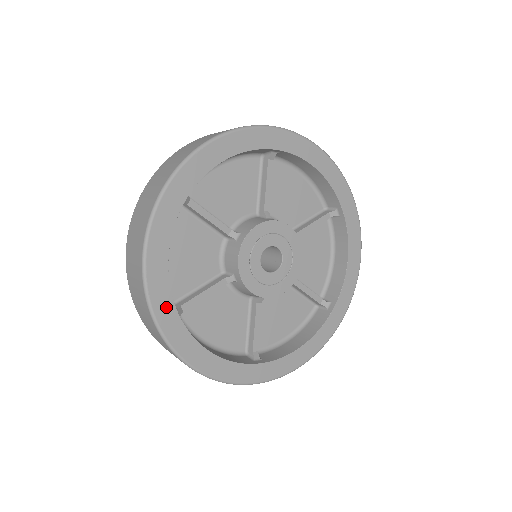
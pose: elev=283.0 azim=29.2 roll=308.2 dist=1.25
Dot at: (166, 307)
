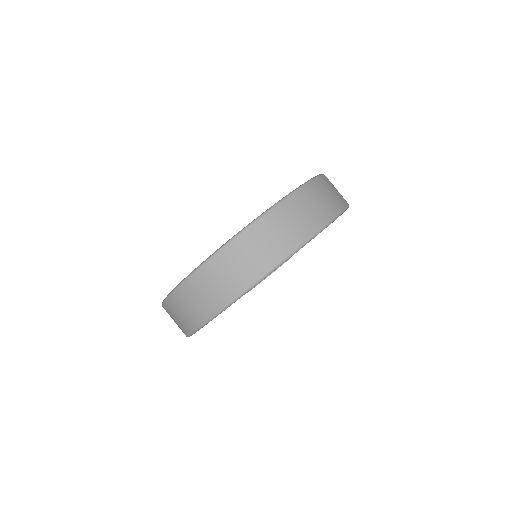
Dot at: occluded
